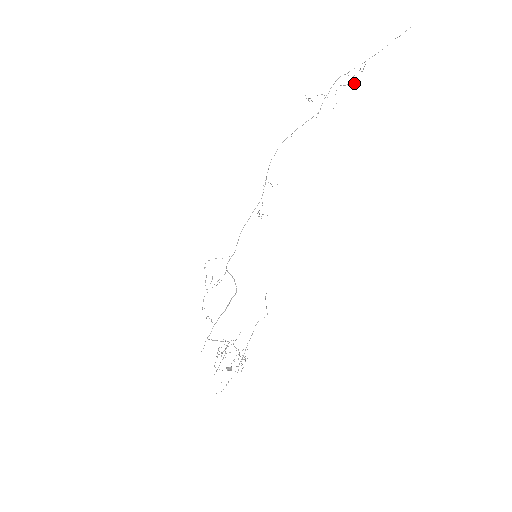
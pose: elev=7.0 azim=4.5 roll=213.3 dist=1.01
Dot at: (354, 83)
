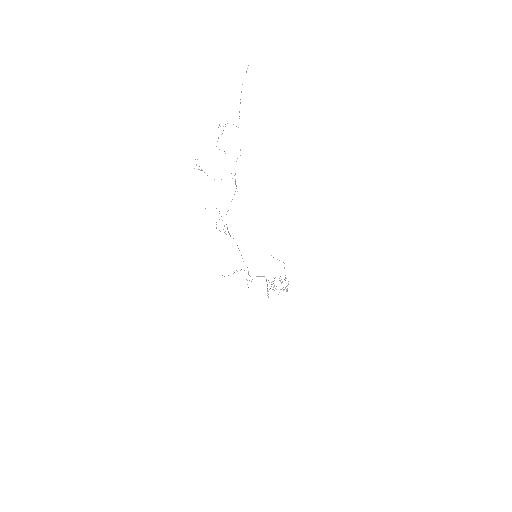
Dot at: occluded
